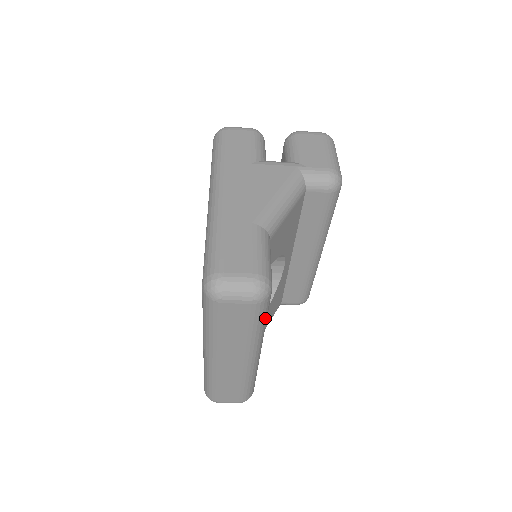
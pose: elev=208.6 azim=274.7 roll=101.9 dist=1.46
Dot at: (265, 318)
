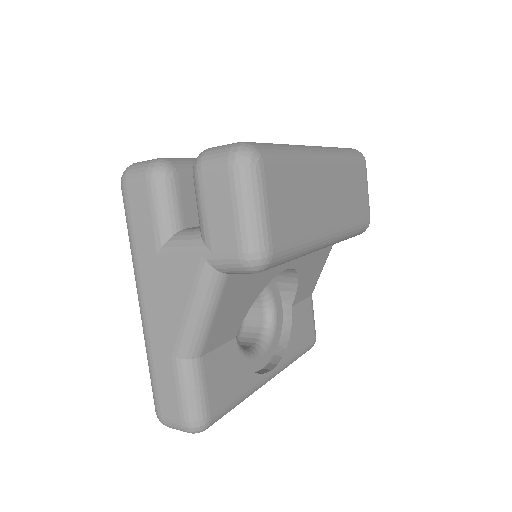
Dot at: (233, 407)
